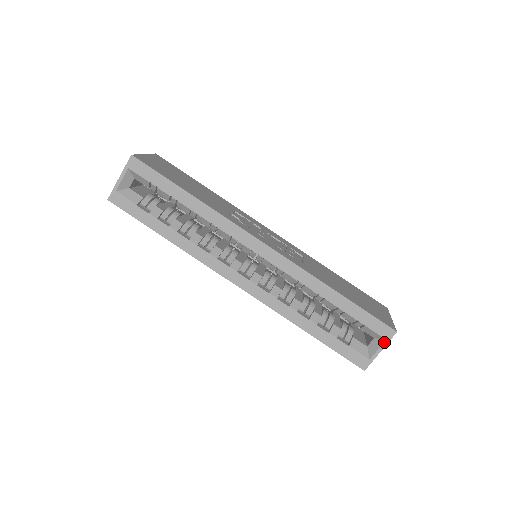
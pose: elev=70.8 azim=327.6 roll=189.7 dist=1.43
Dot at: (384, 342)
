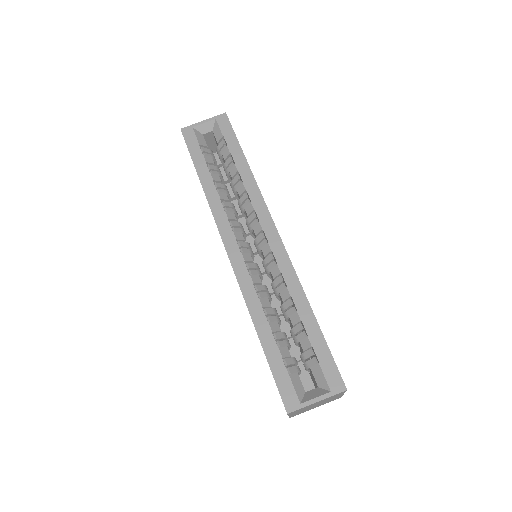
Dot at: (327, 393)
